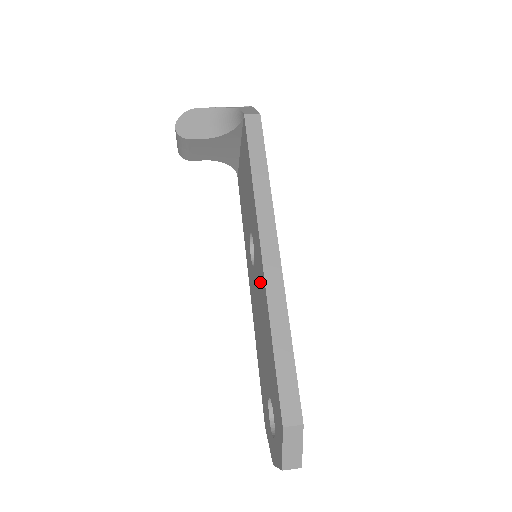
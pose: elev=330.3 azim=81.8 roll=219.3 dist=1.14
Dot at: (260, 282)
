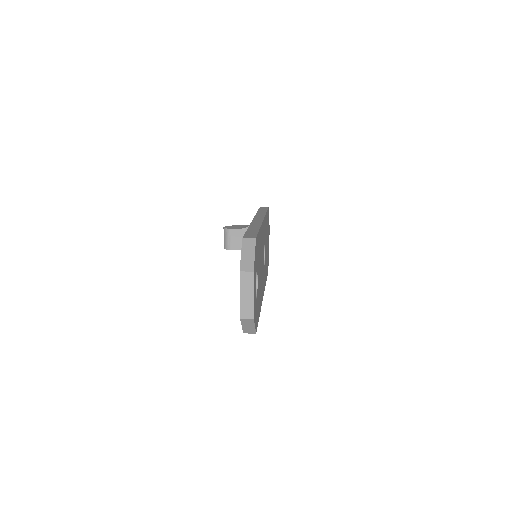
Dot at: occluded
